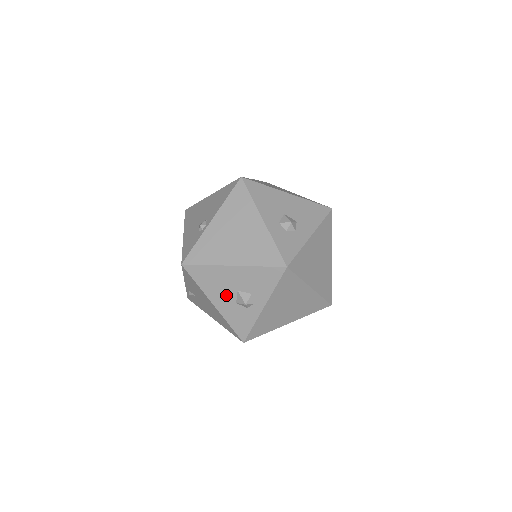
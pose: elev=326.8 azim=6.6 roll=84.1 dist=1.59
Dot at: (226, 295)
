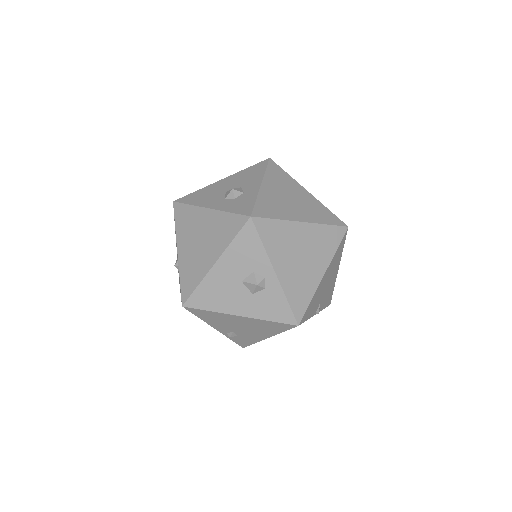
Dot at: (238, 296)
